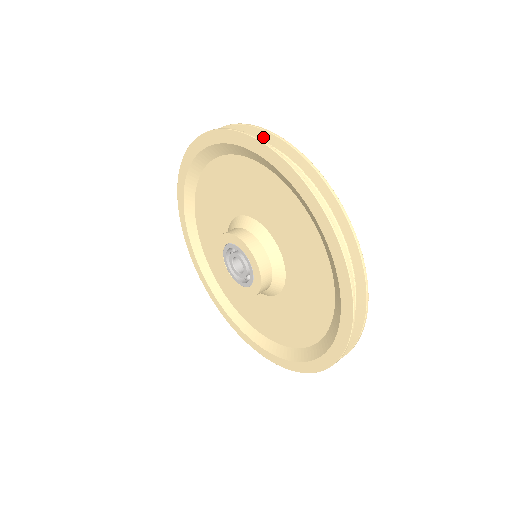
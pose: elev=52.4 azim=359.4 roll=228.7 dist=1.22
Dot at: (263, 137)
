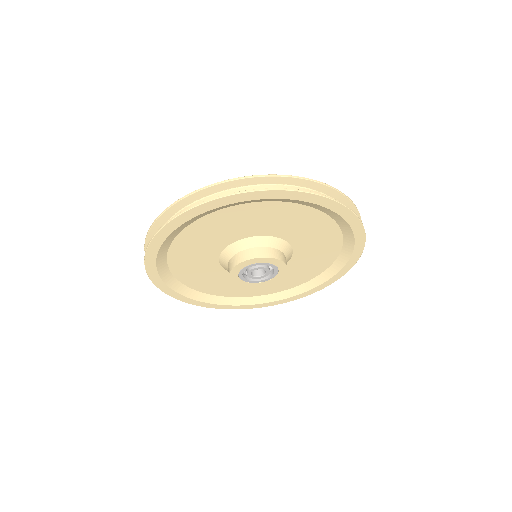
Dot at: (283, 182)
